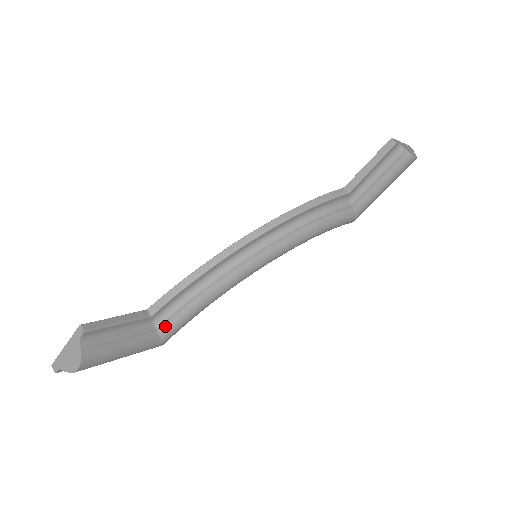
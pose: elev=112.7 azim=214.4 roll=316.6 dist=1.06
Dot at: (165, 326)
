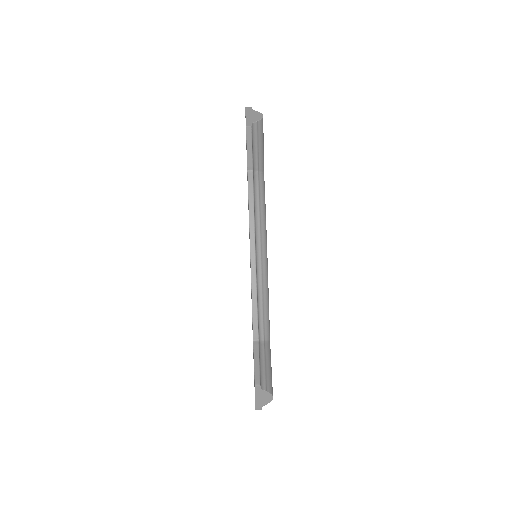
Dot at: (265, 335)
